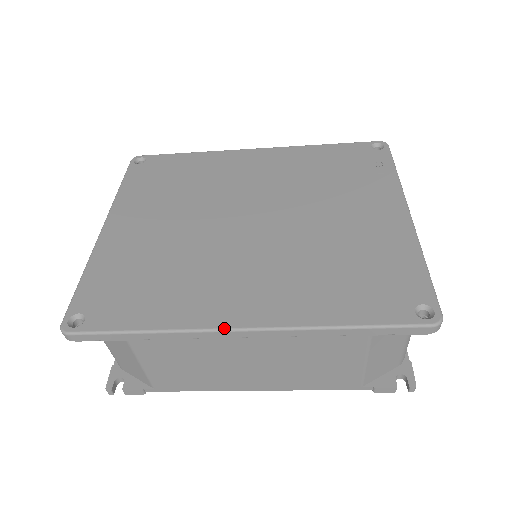
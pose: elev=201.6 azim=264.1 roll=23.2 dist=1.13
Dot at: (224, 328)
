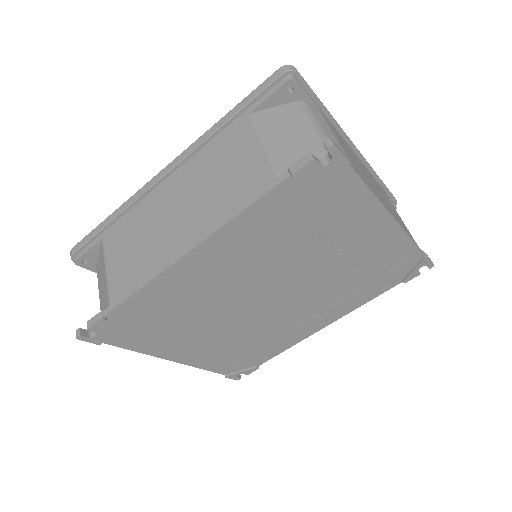
Dot at: (155, 177)
